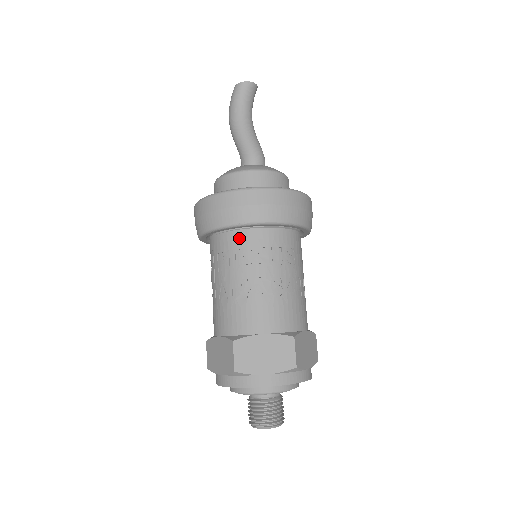
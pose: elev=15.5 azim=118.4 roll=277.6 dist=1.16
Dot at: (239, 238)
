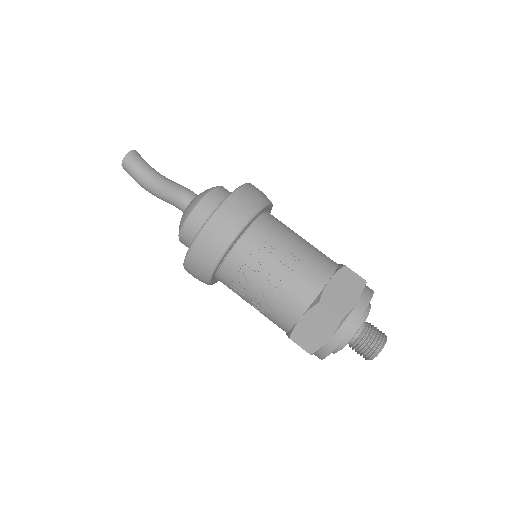
Dot at: (225, 275)
